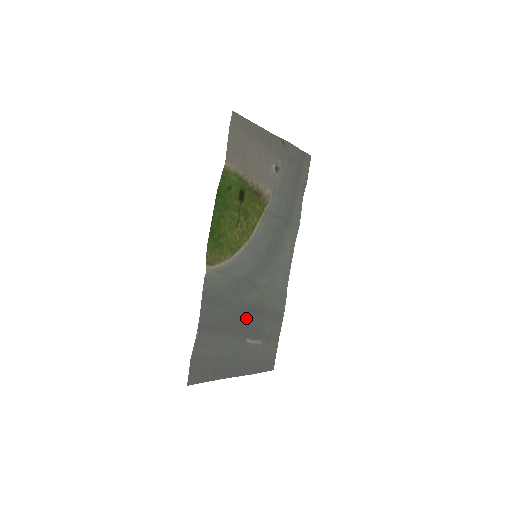
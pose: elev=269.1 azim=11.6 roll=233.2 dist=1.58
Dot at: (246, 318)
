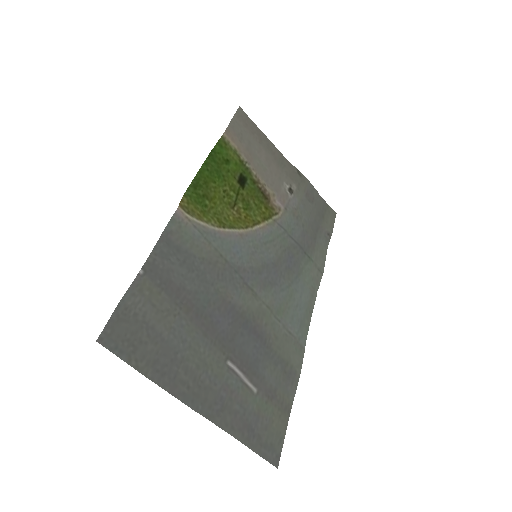
Dot at: (231, 328)
